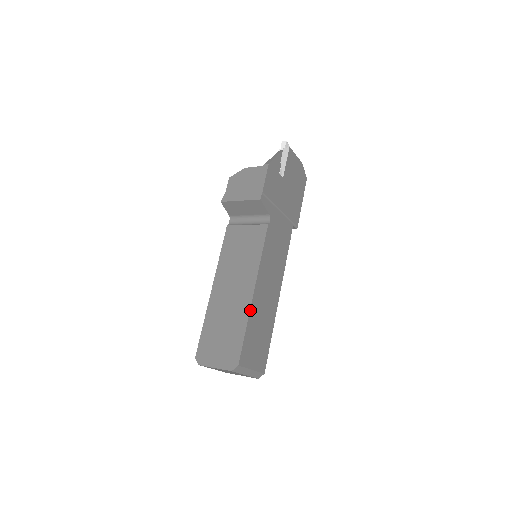
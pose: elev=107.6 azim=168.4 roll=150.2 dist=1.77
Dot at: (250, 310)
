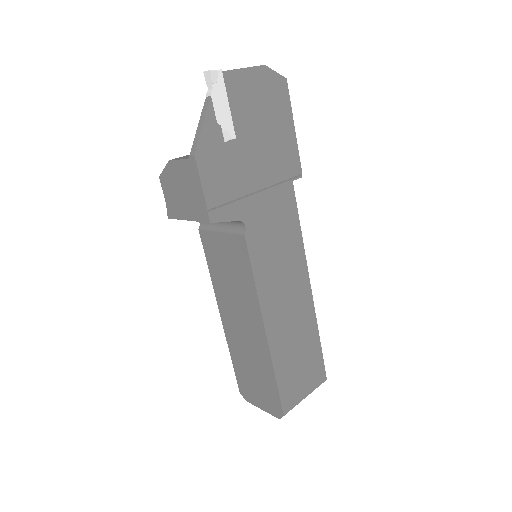
Dot at: (271, 355)
